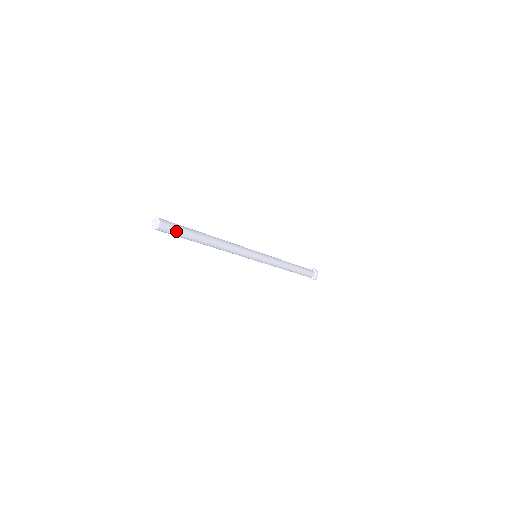
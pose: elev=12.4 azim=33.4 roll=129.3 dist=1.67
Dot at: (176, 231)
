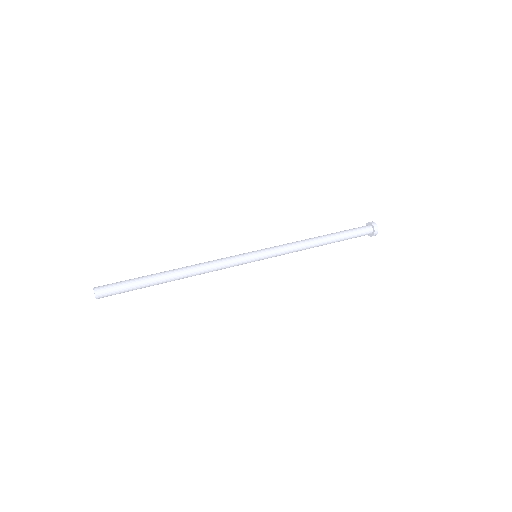
Dot at: (120, 293)
